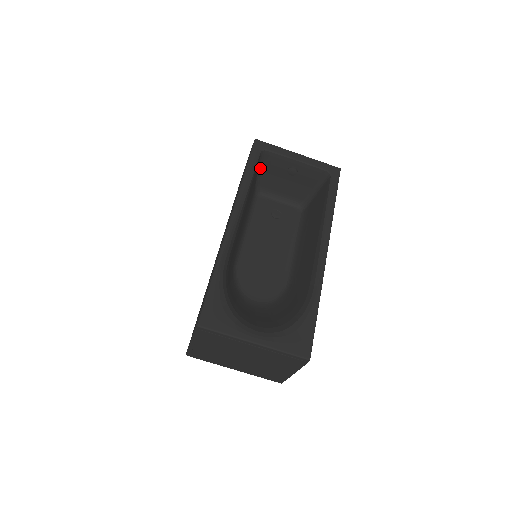
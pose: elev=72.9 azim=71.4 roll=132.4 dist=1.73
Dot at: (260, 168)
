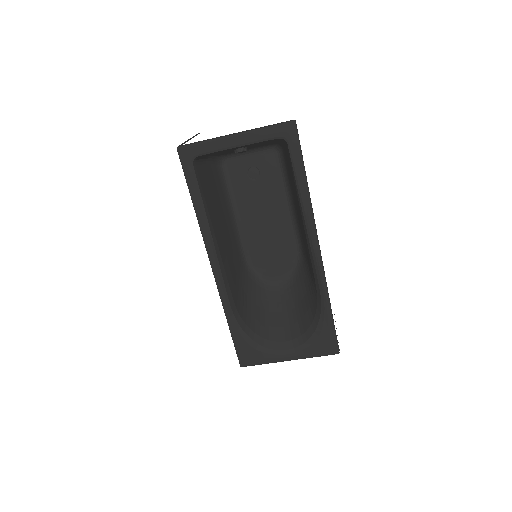
Dot at: (205, 158)
